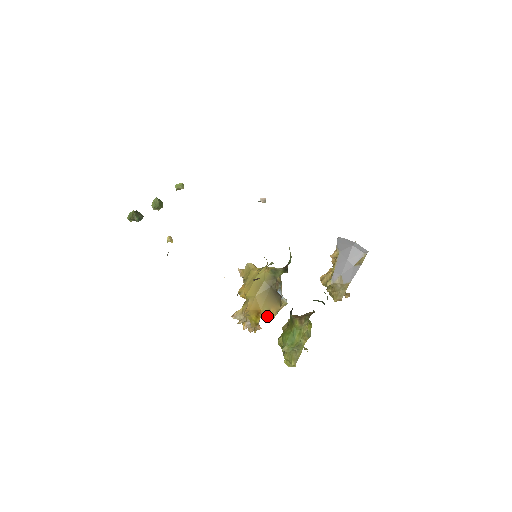
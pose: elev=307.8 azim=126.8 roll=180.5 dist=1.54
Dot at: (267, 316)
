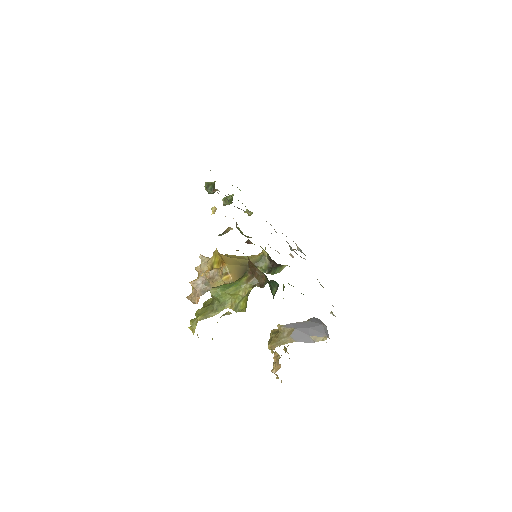
Dot at: (223, 275)
